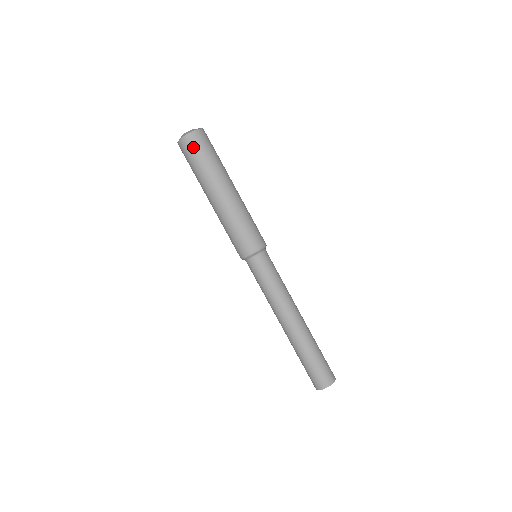
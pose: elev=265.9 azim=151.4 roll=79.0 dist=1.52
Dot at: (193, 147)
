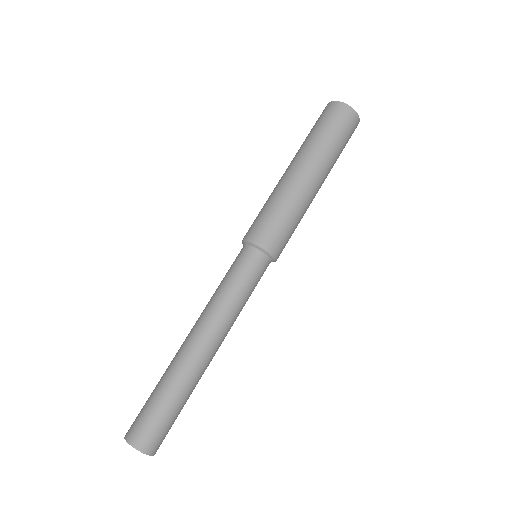
Dot at: (349, 126)
